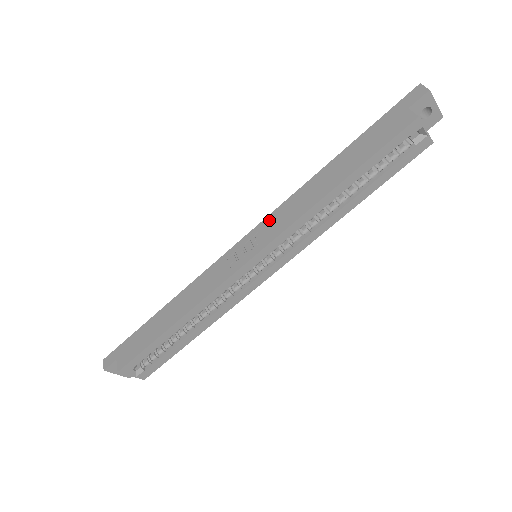
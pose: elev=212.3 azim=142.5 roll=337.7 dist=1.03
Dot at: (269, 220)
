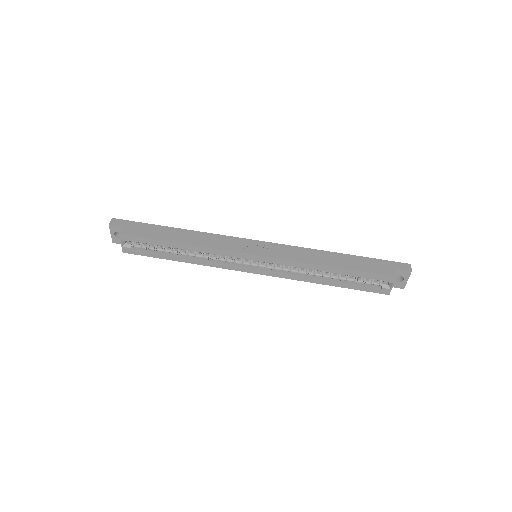
Dot at: (283, 247)
